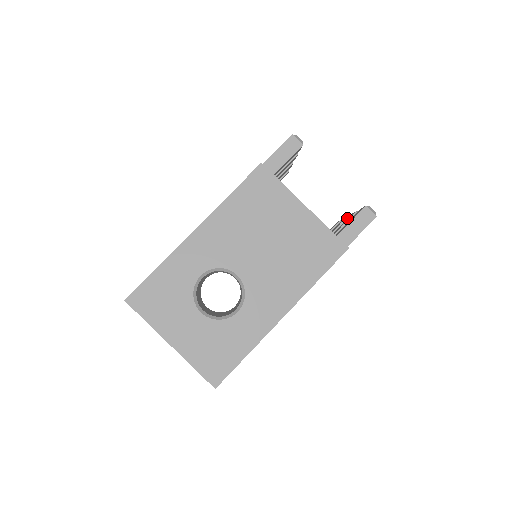
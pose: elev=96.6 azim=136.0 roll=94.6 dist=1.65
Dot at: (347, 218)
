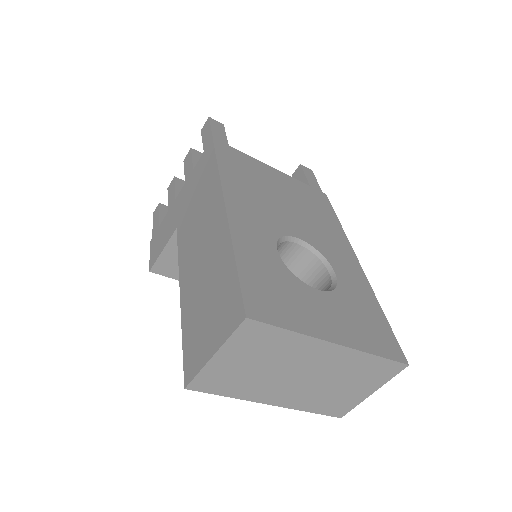
Dot at: occluded
